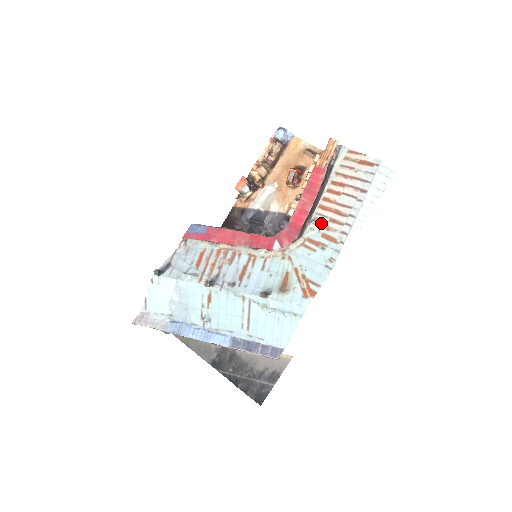
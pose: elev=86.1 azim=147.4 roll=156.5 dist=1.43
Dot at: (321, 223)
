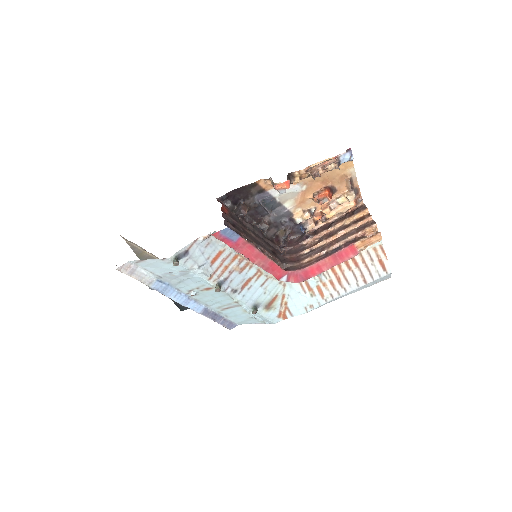
Dot at: (323, 278)
